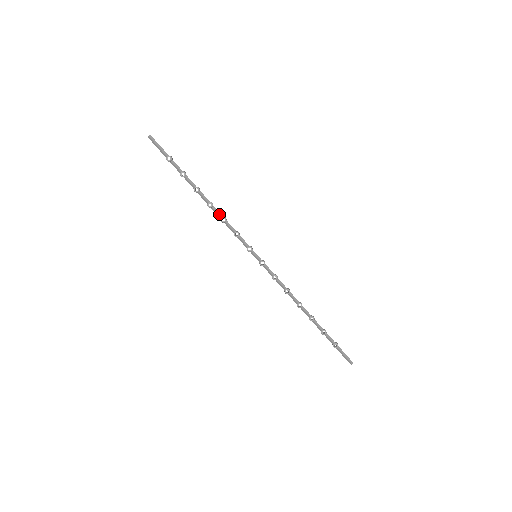
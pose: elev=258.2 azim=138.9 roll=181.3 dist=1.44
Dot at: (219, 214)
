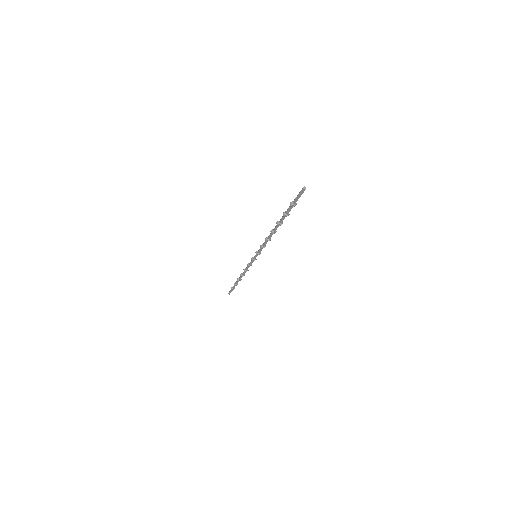
Dot at: occluded
